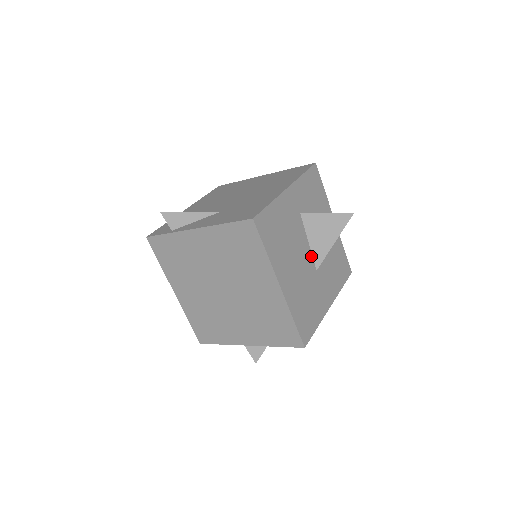
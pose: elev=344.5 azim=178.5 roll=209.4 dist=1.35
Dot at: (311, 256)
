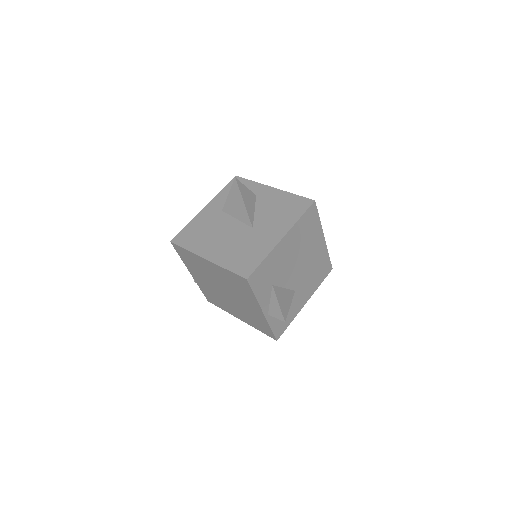
Dot at: (243, 224)
